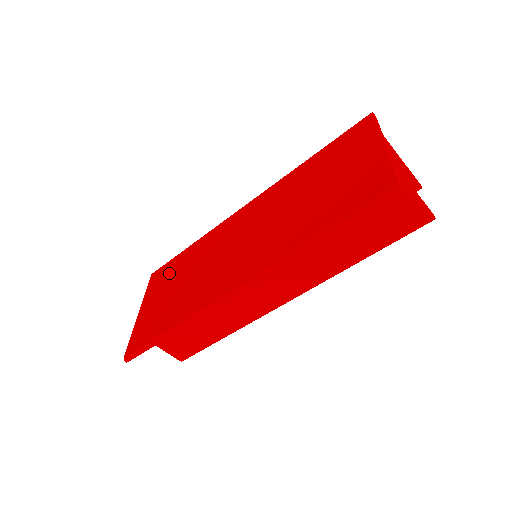
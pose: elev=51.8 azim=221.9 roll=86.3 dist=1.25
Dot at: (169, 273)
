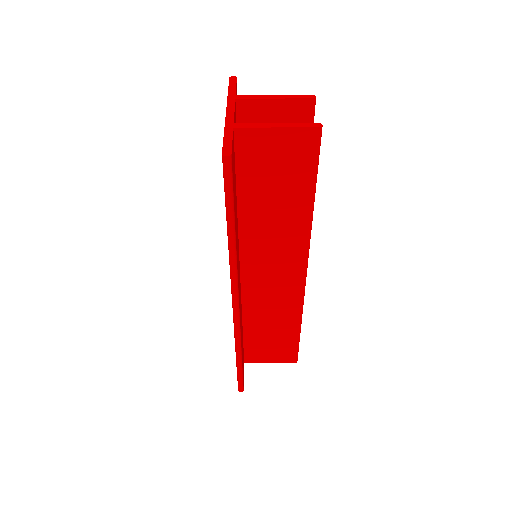
Dot at: occluded
